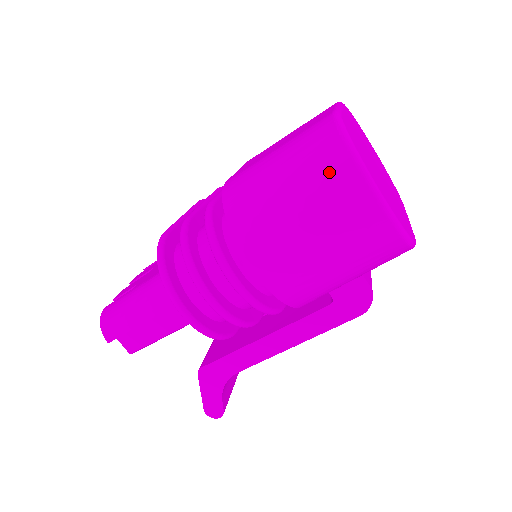
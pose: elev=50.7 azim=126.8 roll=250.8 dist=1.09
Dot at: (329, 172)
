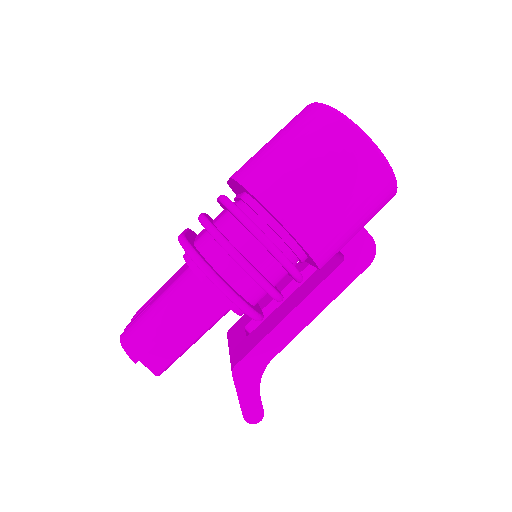
Dot at: (328, 132)
